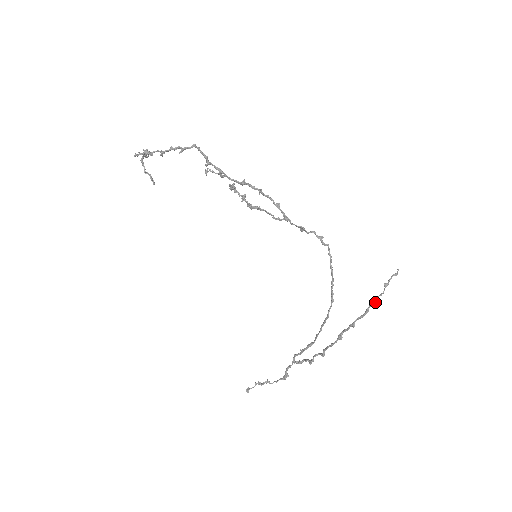
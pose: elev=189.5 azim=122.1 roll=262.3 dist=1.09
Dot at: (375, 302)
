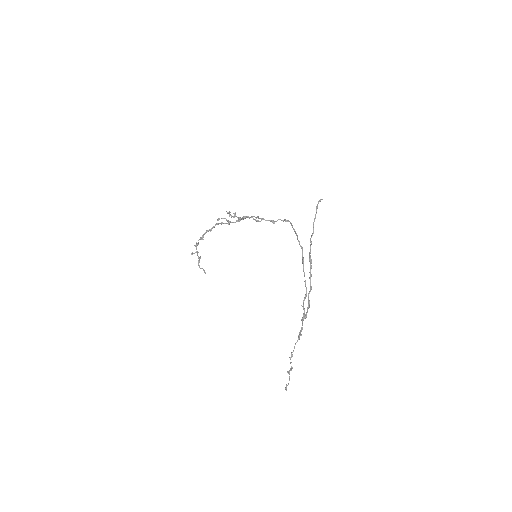
Dot at: occluded
